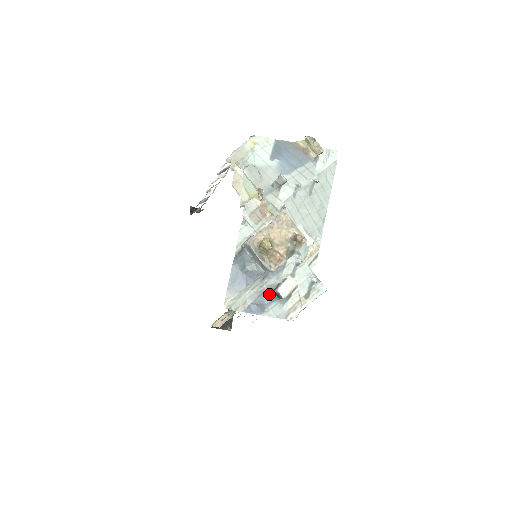
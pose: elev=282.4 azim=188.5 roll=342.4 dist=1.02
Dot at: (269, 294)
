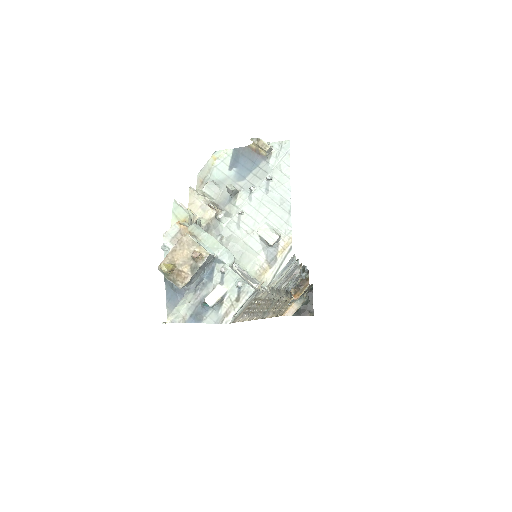
Dot at: (202, 304)
